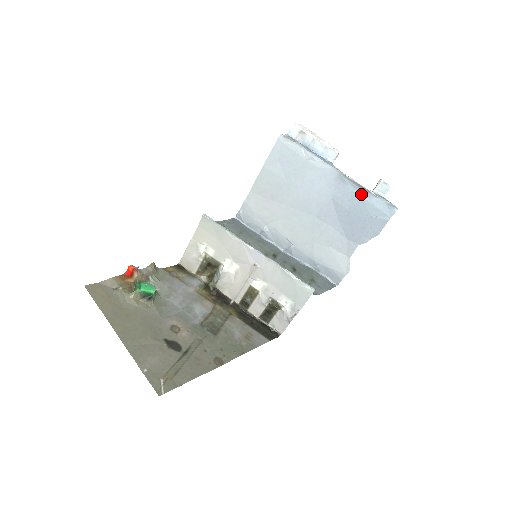
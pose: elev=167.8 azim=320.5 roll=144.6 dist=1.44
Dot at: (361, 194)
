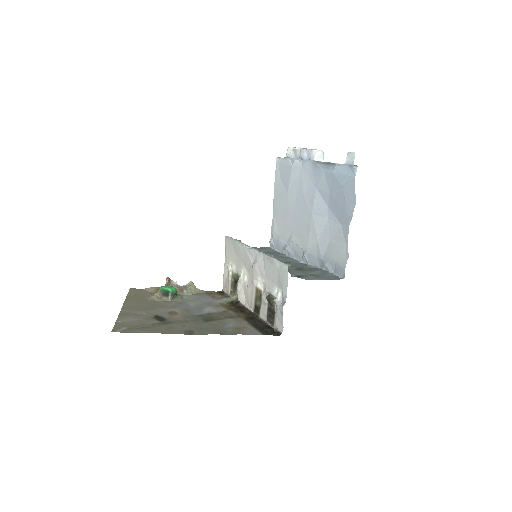
Dot at: (330, 170)
